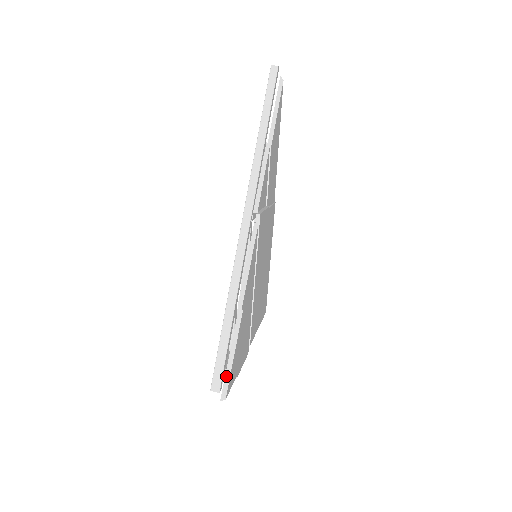
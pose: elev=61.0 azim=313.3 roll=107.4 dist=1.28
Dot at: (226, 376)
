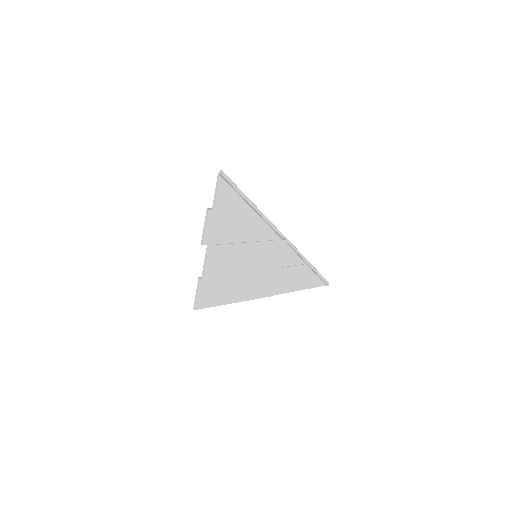
Dot at: (228, 182)
